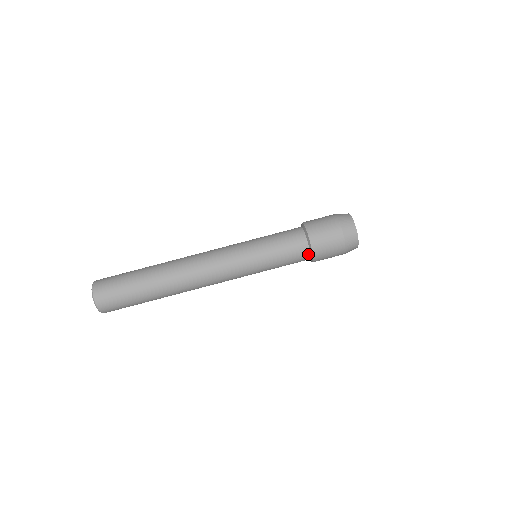
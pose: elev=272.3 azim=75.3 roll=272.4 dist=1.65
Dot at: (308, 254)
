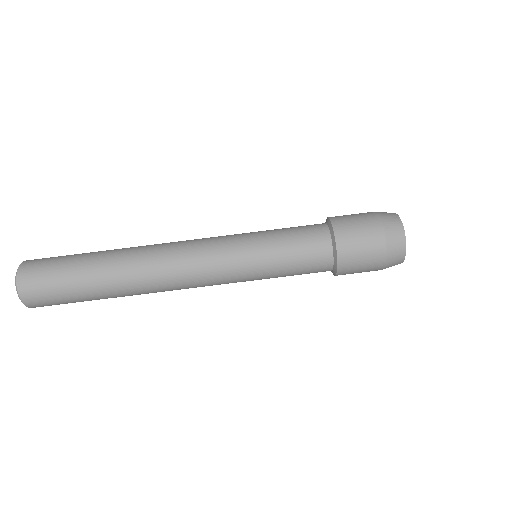
Dot at: (330, 253)
